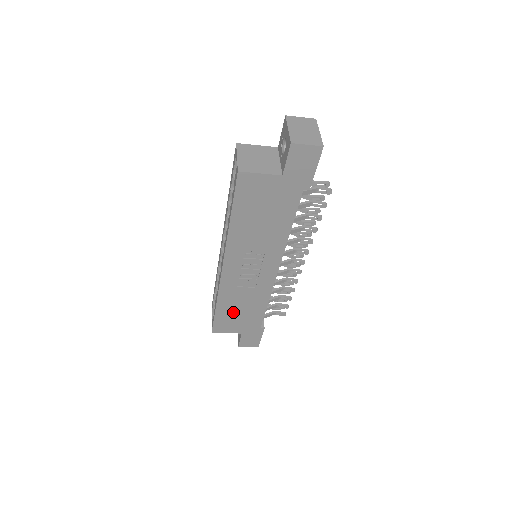
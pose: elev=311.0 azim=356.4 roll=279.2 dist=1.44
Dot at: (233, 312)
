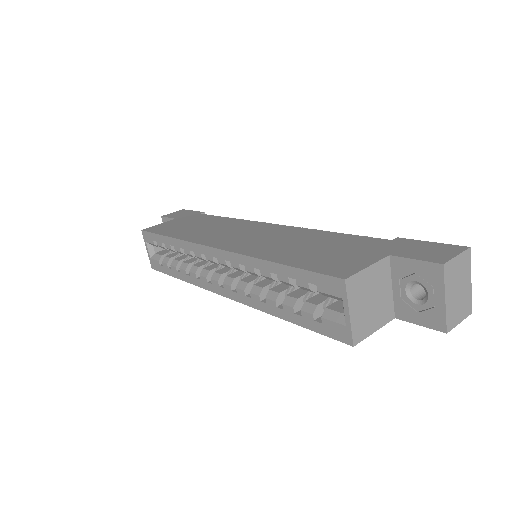
Dot at: occluded
